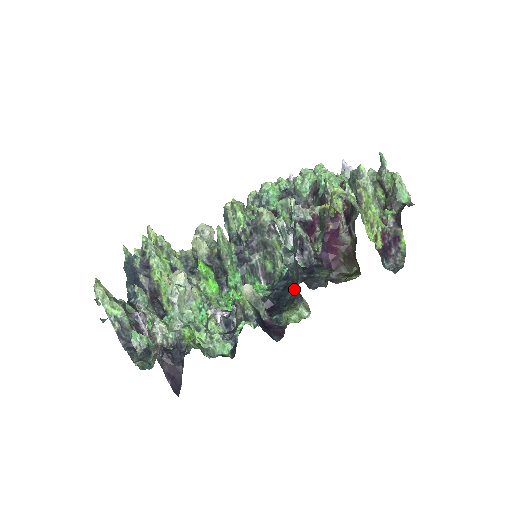
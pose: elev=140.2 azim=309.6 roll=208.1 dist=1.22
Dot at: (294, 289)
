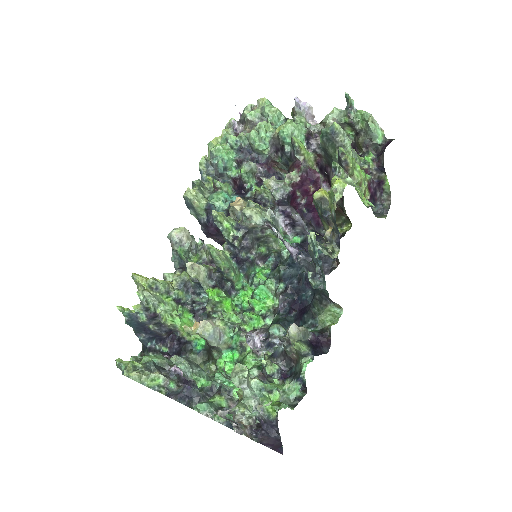
Dot at: occluded
